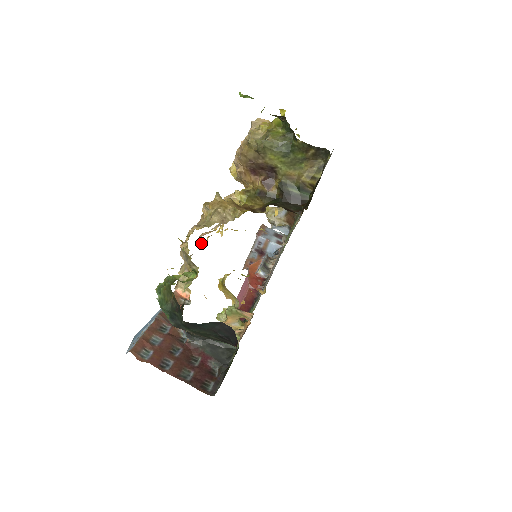
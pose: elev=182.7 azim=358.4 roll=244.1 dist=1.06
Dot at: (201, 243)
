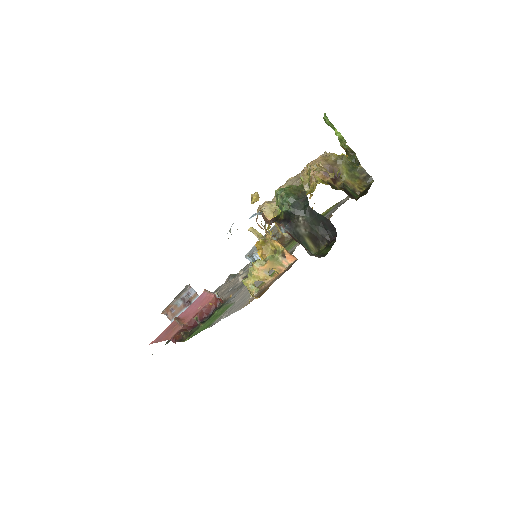
Dot at: occluded
